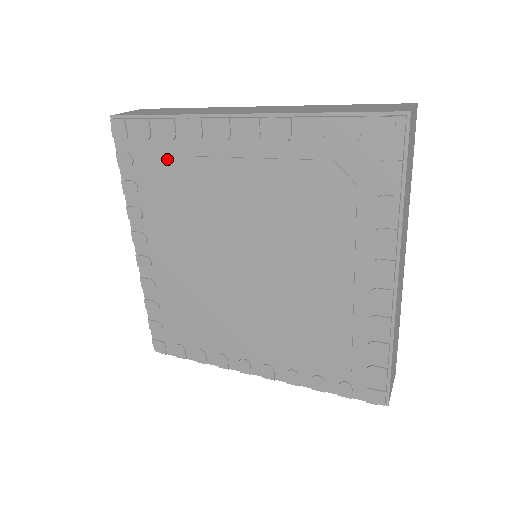
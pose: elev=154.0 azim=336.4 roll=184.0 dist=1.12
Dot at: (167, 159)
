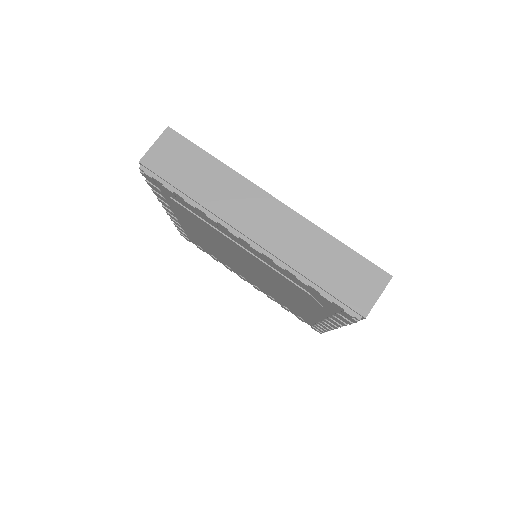
Dot at: (189, 212)
